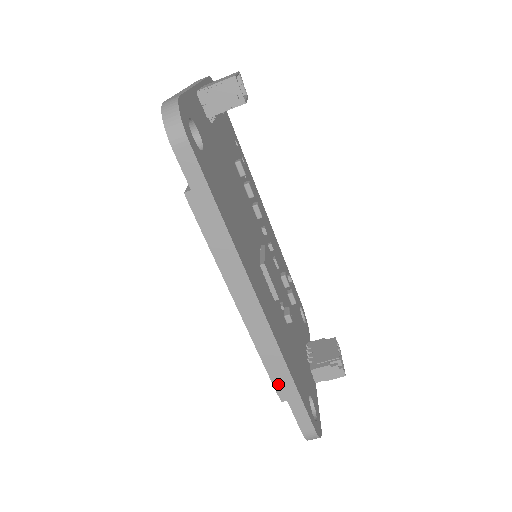
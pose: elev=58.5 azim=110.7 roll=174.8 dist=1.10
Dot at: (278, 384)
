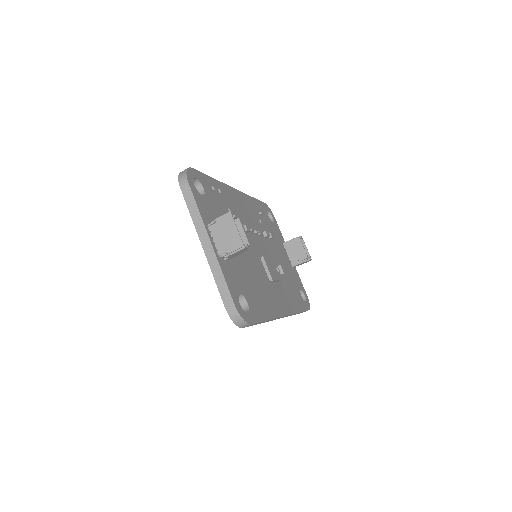
Dot at: occluded
